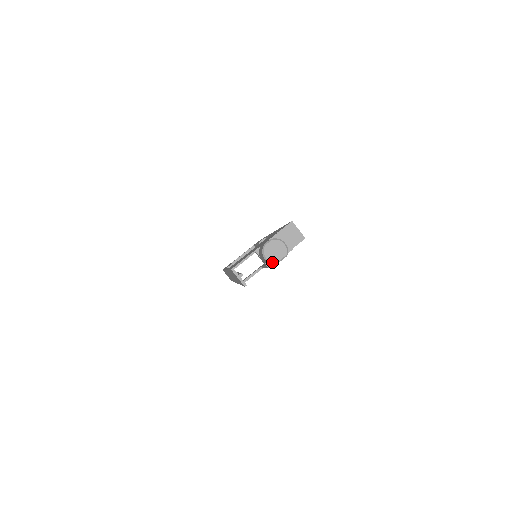
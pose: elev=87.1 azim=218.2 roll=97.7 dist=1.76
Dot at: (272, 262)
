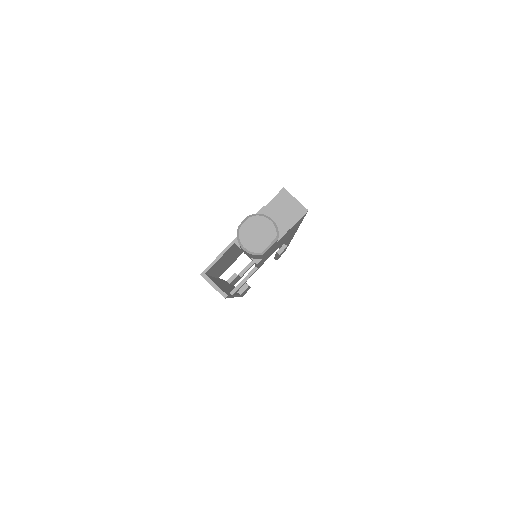
Dot at: (255, 252)
